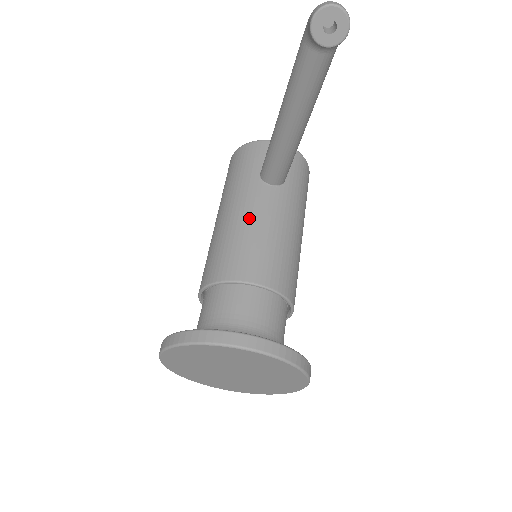
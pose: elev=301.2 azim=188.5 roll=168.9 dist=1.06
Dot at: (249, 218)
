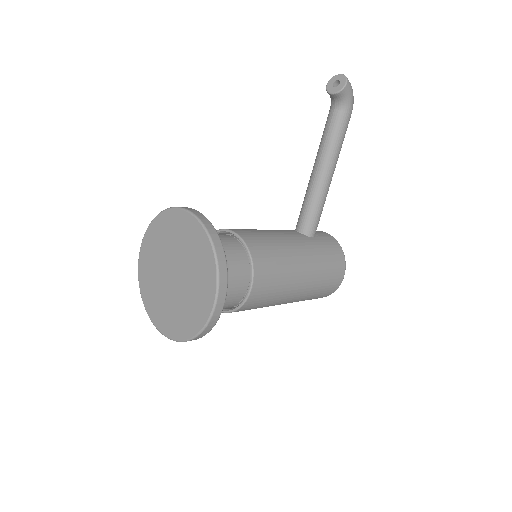
Dot at: occluded
